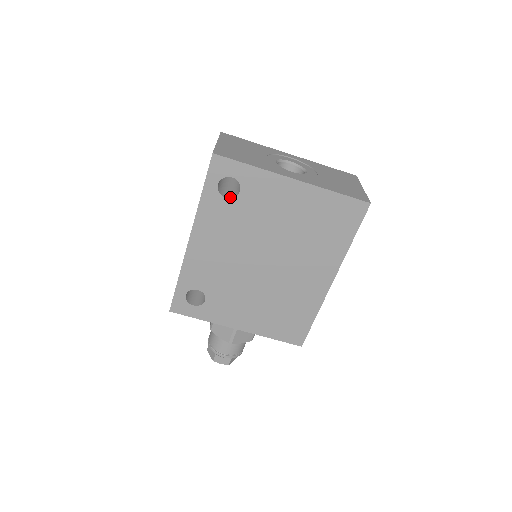
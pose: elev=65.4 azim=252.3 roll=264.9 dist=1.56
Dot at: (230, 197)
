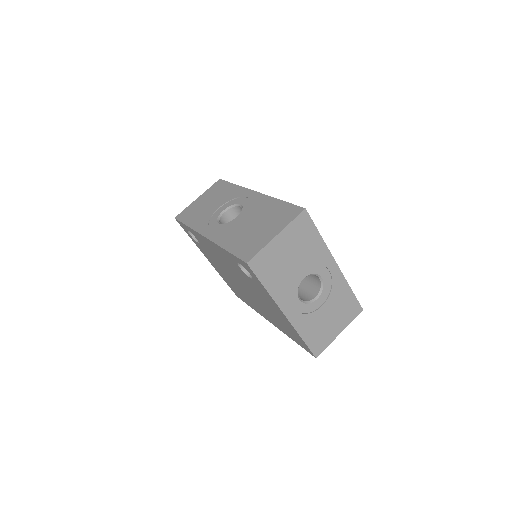
Dot at: (244, 268)
